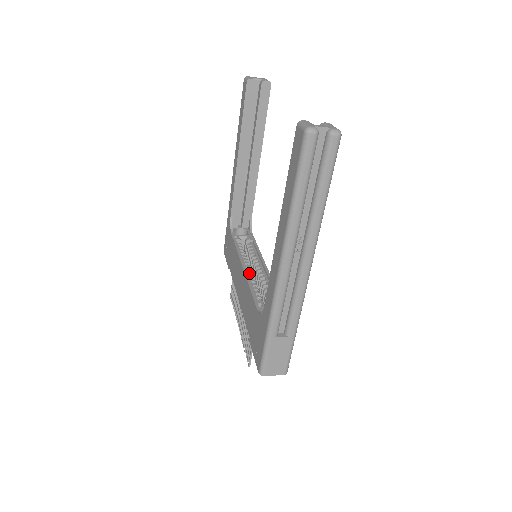
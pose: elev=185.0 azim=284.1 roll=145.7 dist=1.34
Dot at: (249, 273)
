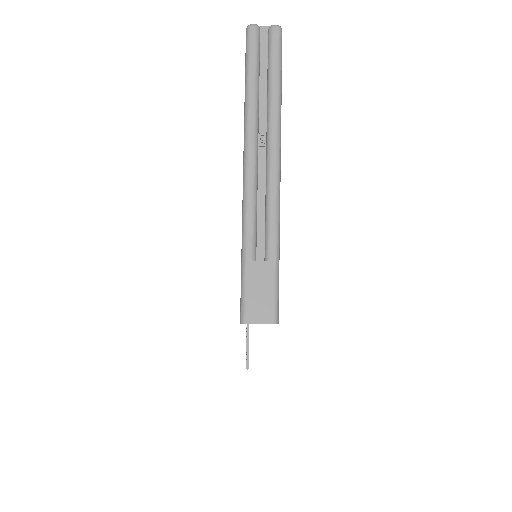
Dot at: occluded
